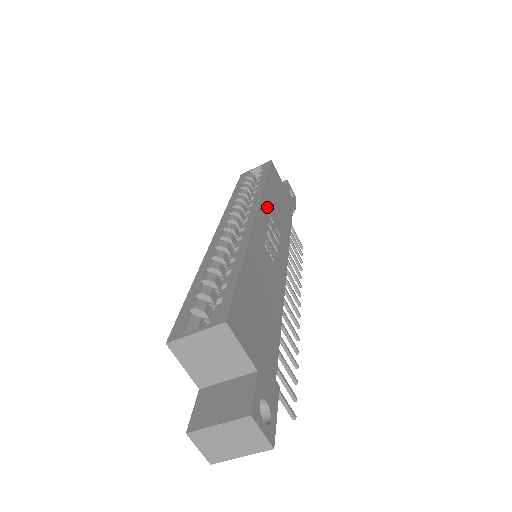
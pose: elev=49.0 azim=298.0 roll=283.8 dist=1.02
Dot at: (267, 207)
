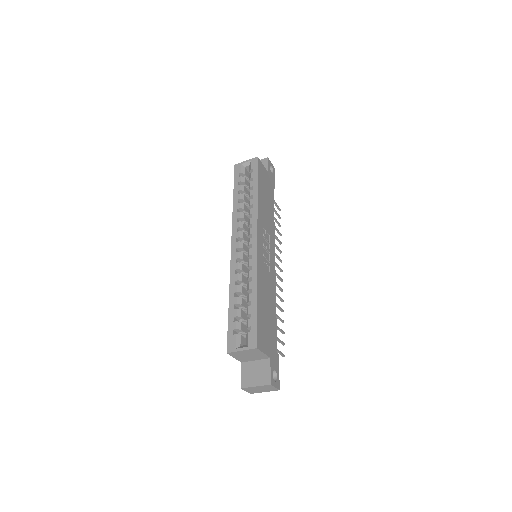
Dot at: (261, 221)
